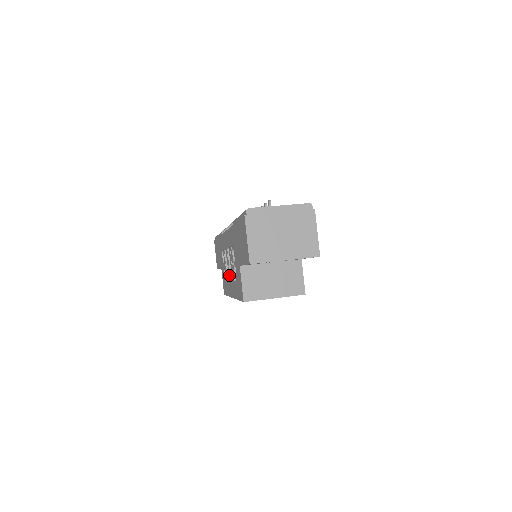
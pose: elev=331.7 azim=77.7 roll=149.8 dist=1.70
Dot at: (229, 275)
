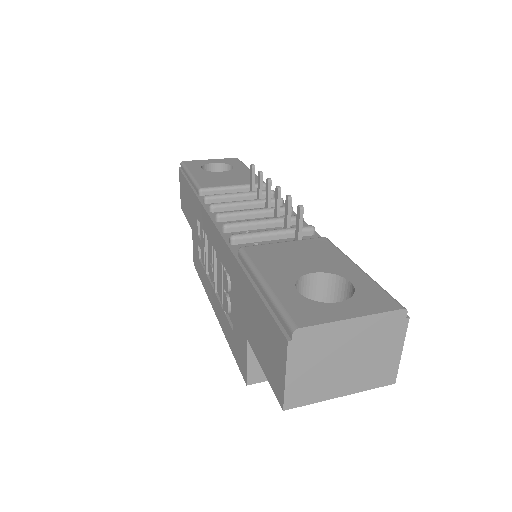
Dot at: (212, 281)
